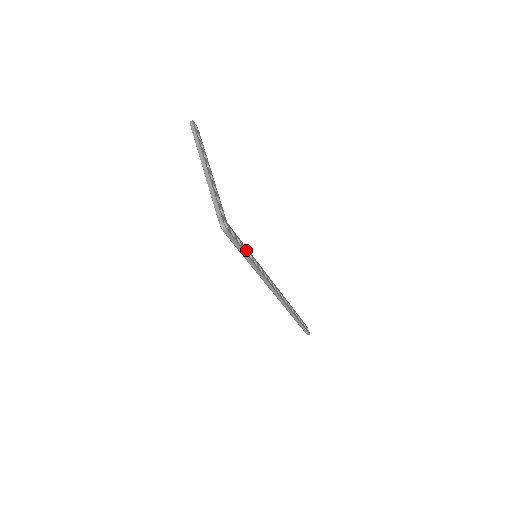
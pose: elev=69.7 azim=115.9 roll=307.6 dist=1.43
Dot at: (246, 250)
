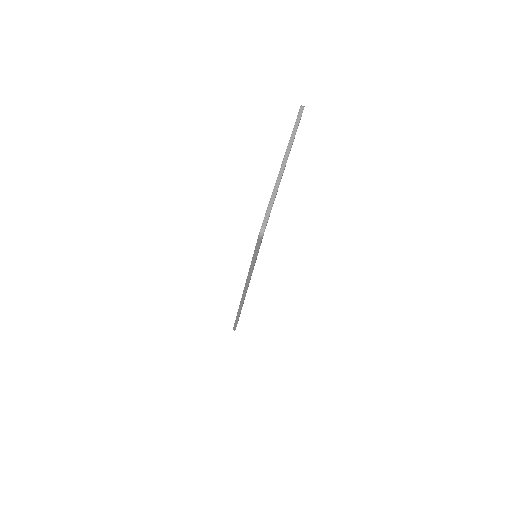
Dot at: occluded
